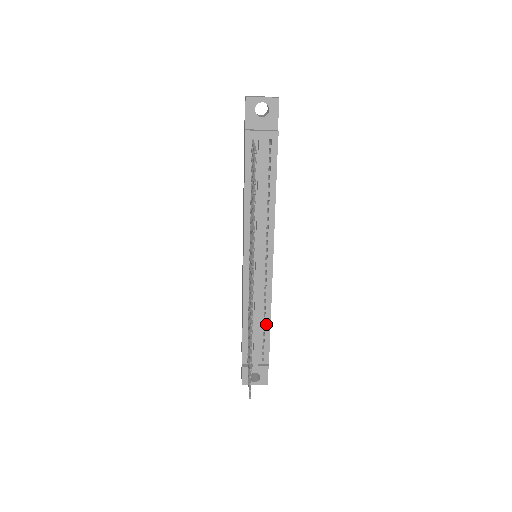
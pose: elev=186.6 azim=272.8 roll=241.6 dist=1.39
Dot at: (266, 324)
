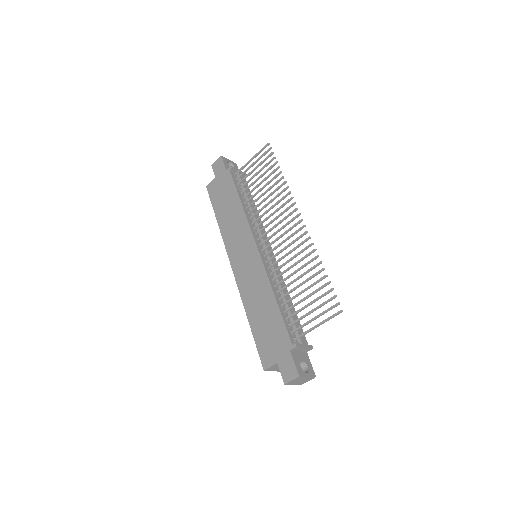
Dot at: (291, 304)
